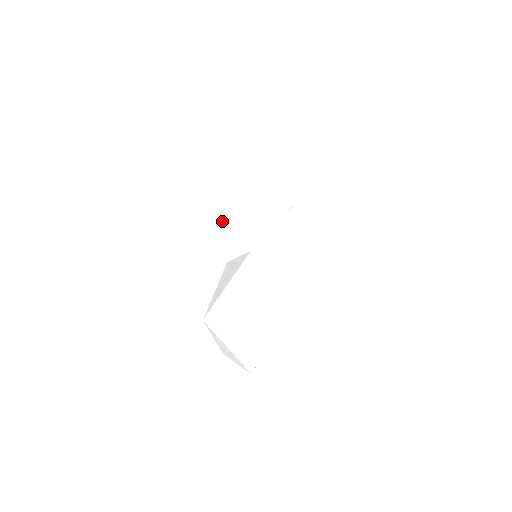
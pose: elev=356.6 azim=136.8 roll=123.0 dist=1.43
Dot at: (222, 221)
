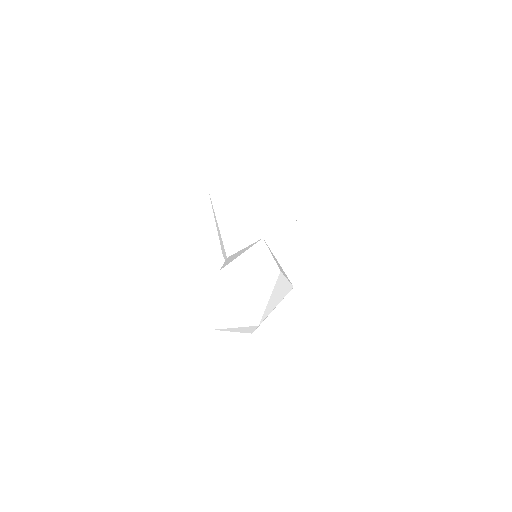
Dot at: (238, 216)
